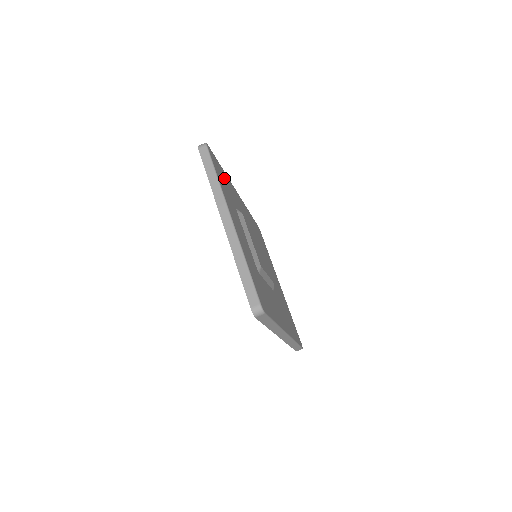
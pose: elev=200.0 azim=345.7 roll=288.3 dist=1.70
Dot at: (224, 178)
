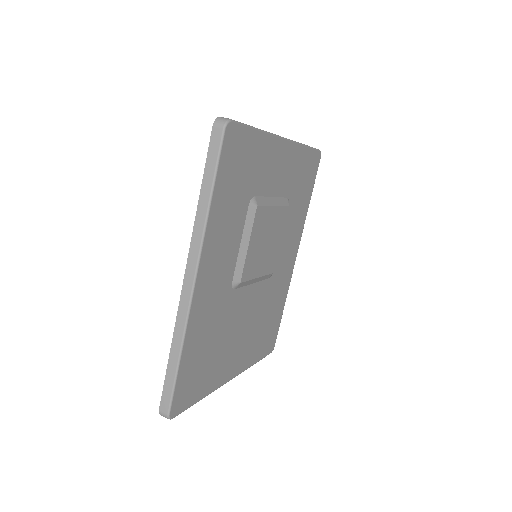
Dot at: (305, 191)
